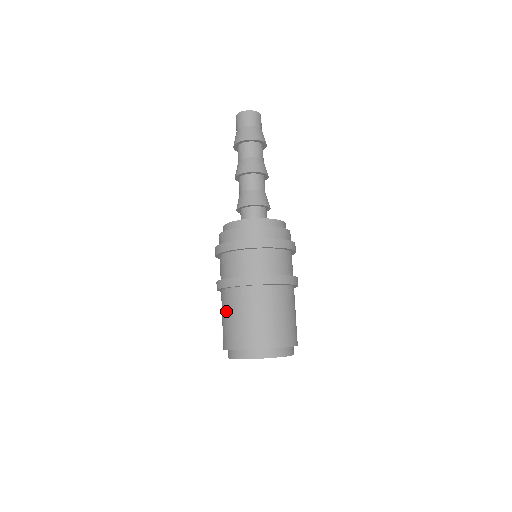
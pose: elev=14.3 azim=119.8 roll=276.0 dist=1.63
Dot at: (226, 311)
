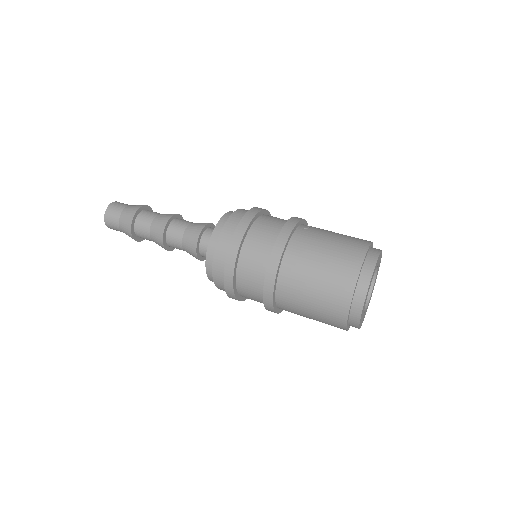
Dot at: (301, 314)
